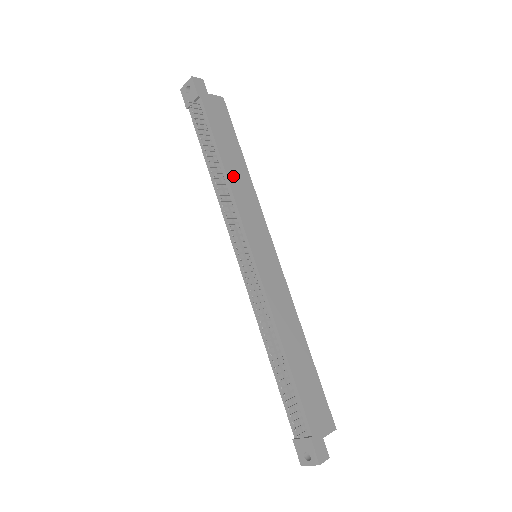
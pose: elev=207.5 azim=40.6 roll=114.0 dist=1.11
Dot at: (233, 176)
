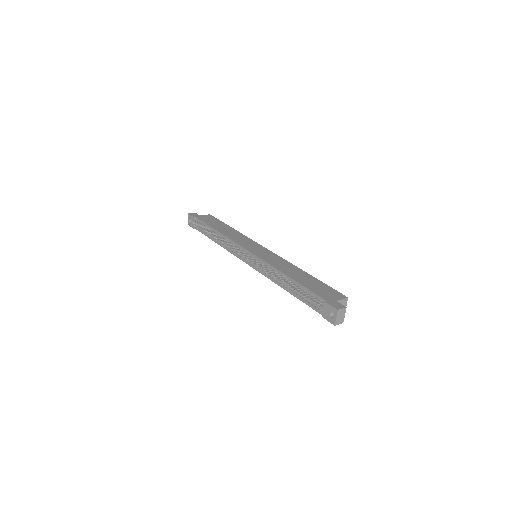
Dot at: (226, 233)
